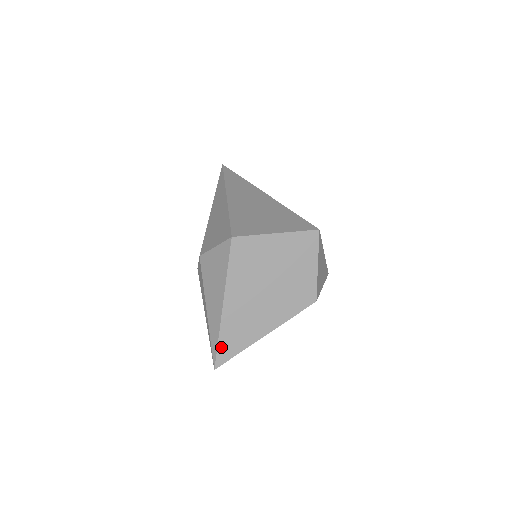
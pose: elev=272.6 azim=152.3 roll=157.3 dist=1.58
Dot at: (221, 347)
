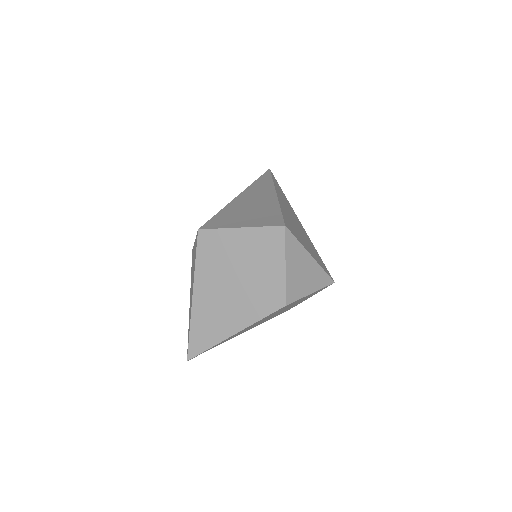
Dot at: (192, 339)
